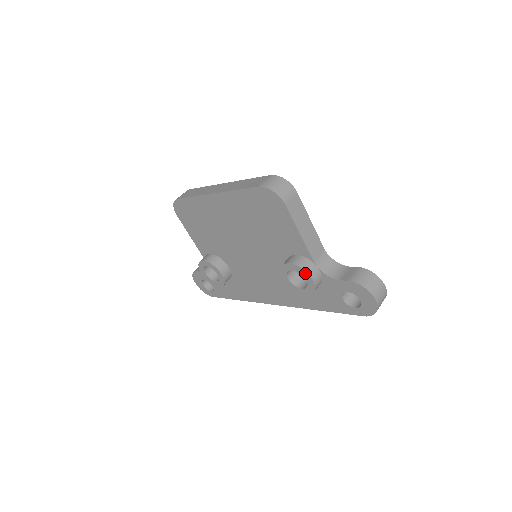
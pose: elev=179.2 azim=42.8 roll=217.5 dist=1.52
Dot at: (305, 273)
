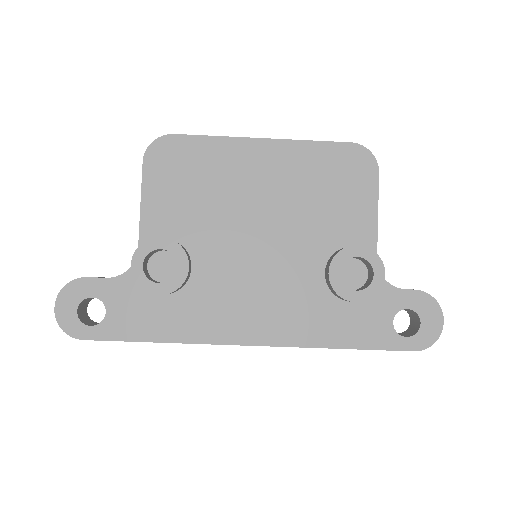
Dot at: (378, 262)
